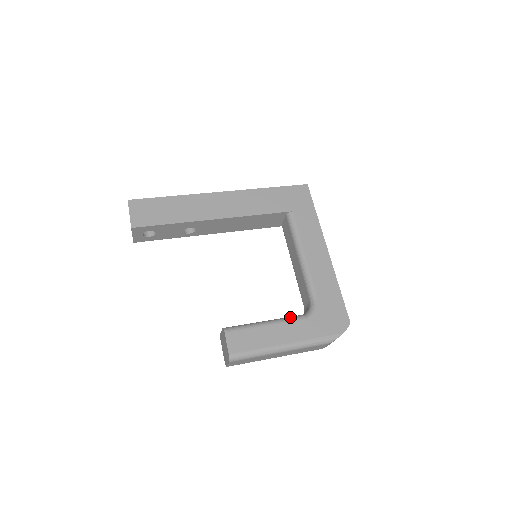
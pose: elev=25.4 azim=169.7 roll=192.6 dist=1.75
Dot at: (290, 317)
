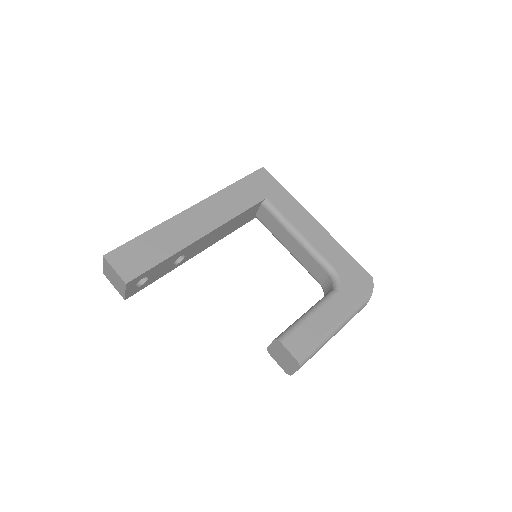
Dot at: (324, 298)
